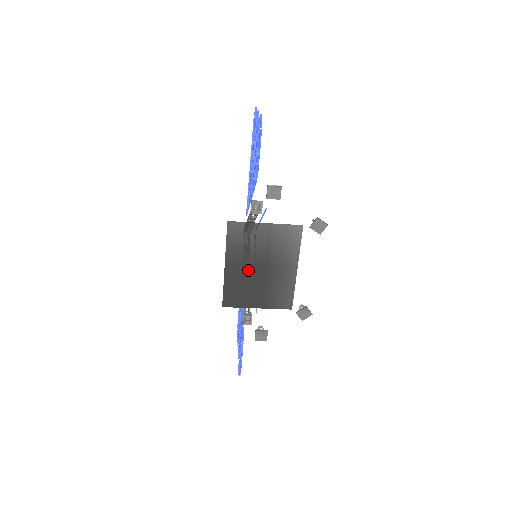
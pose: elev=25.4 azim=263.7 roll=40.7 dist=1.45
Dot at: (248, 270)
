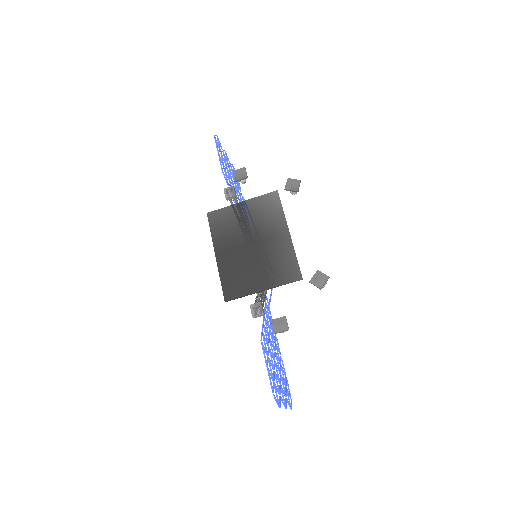
Dot at: (240, 252)
